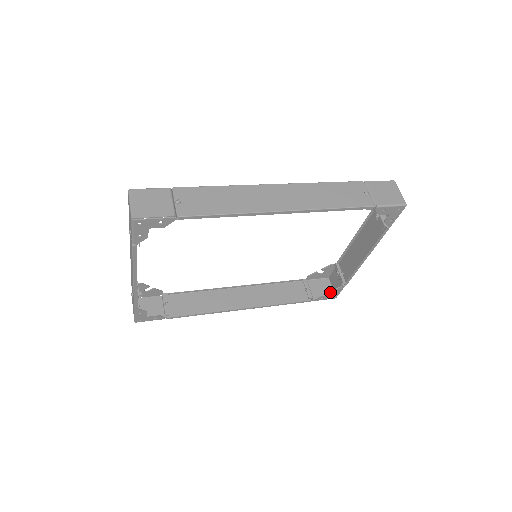
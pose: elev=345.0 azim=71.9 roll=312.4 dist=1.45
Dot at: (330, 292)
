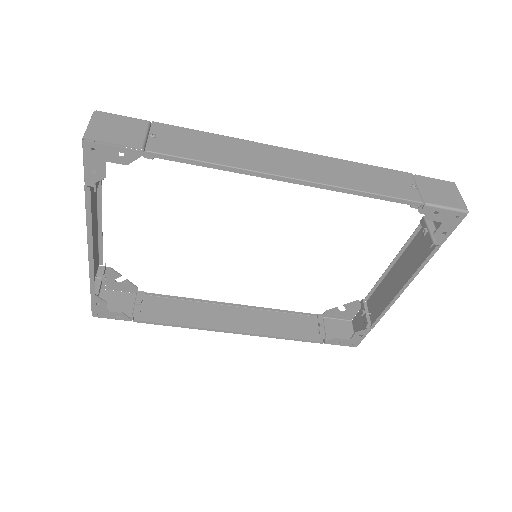
Dot at: occluded
